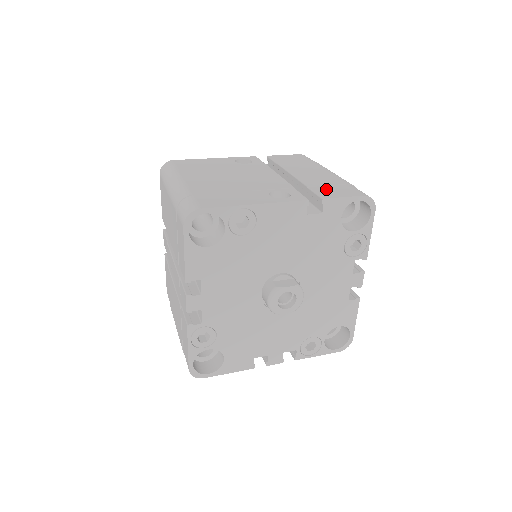
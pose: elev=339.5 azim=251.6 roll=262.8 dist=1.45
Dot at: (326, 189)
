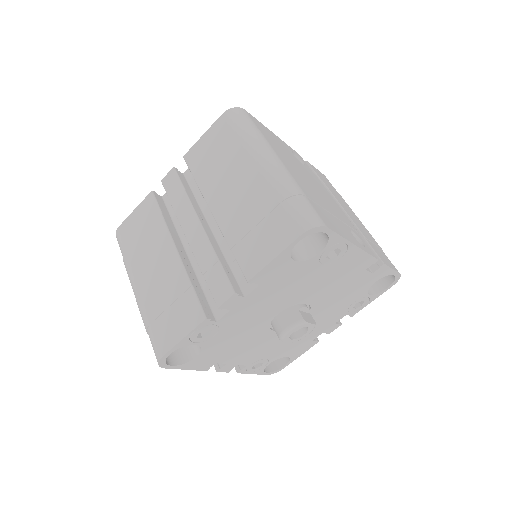
Dot at: (376, 249)
